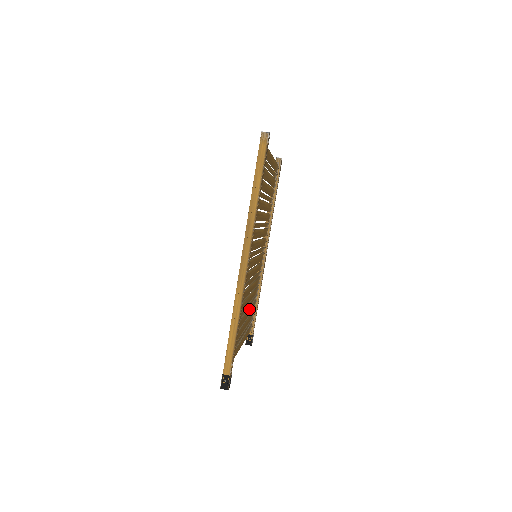
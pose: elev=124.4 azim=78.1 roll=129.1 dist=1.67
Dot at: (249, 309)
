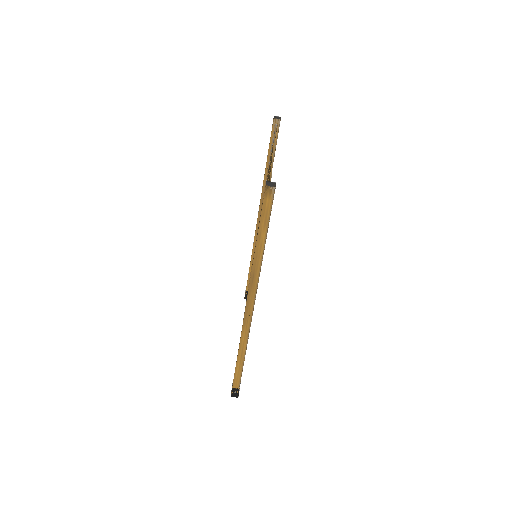
Dot at: occluded
